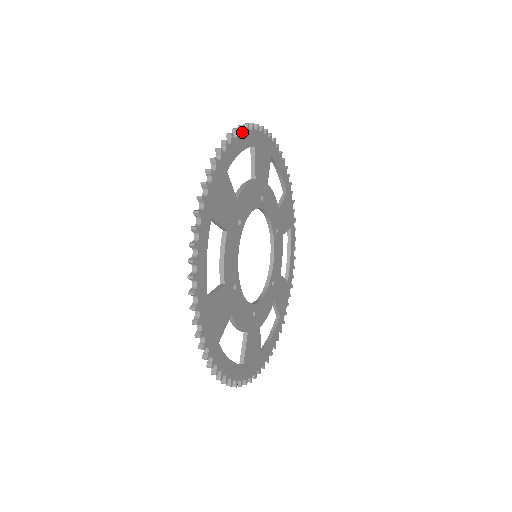
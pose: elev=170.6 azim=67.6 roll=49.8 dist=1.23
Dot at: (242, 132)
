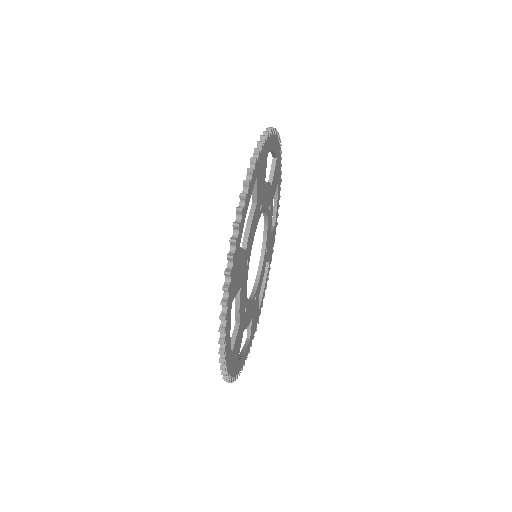
Dot at: (248, 187)
